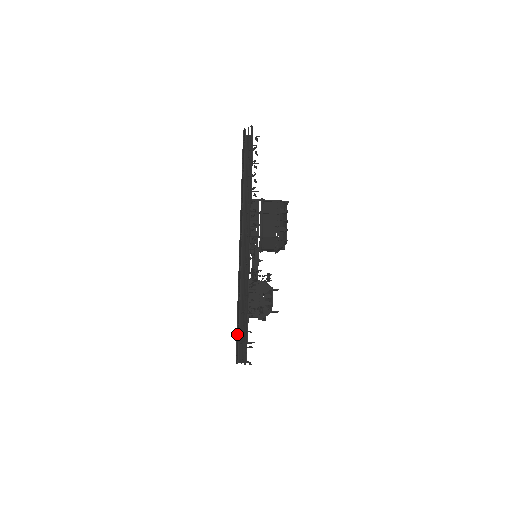
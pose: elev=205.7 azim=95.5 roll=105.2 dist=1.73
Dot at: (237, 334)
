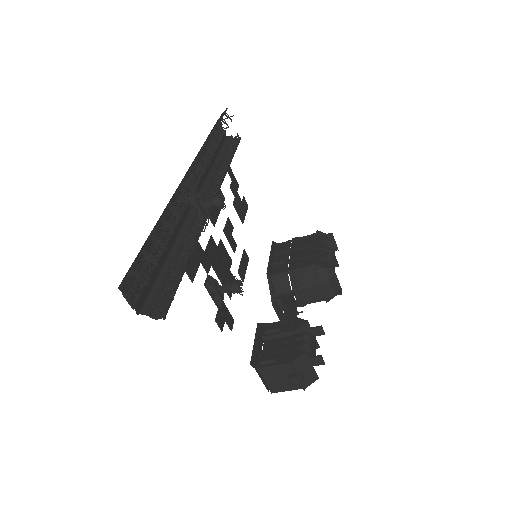
Dot at: occluded
